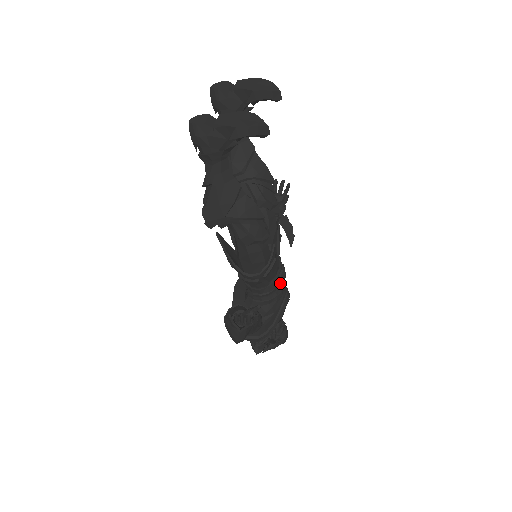
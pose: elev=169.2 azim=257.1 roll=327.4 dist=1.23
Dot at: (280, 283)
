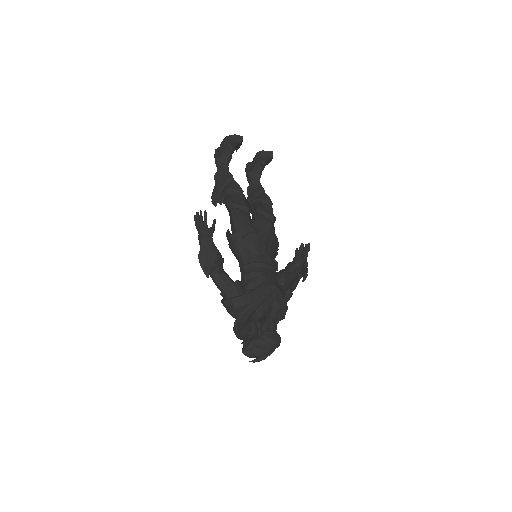
Dot at: (262, 261)
